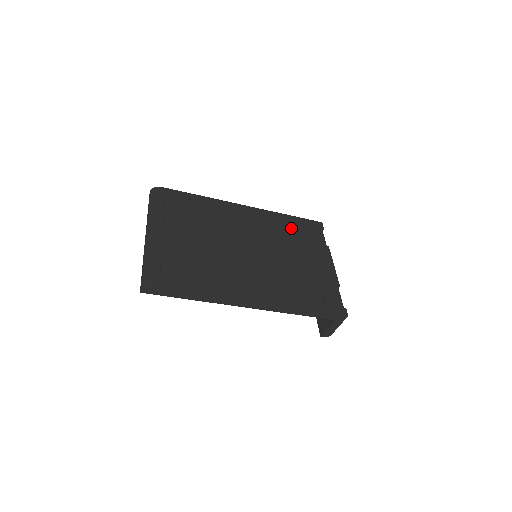
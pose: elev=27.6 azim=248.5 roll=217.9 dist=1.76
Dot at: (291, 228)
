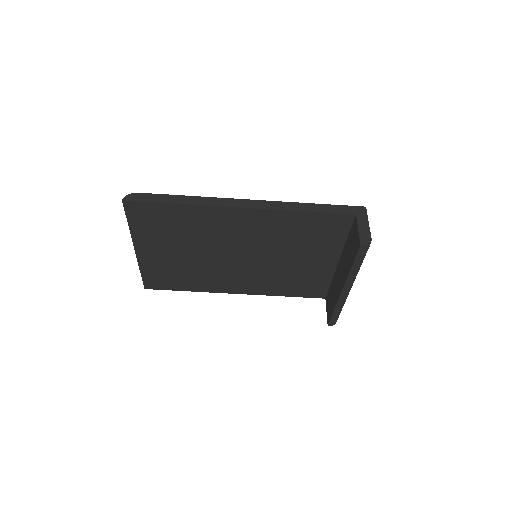
Dot at: occluded
